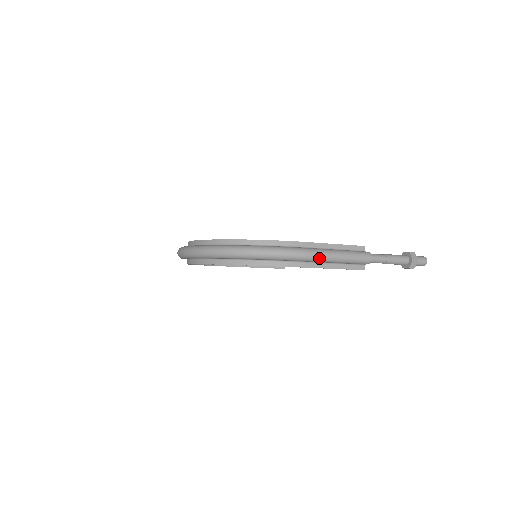
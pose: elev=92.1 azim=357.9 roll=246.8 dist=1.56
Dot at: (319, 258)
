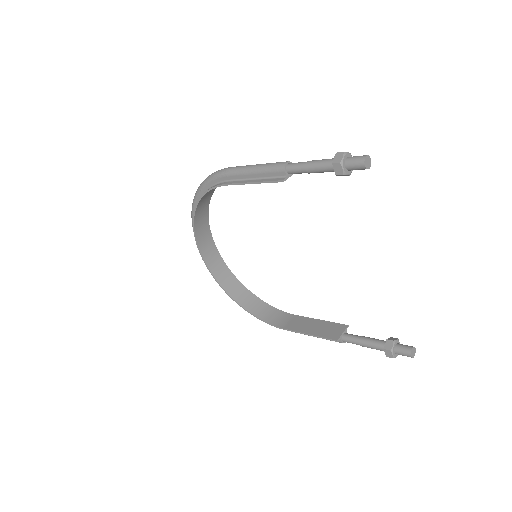
Dot at: (235, 169)
